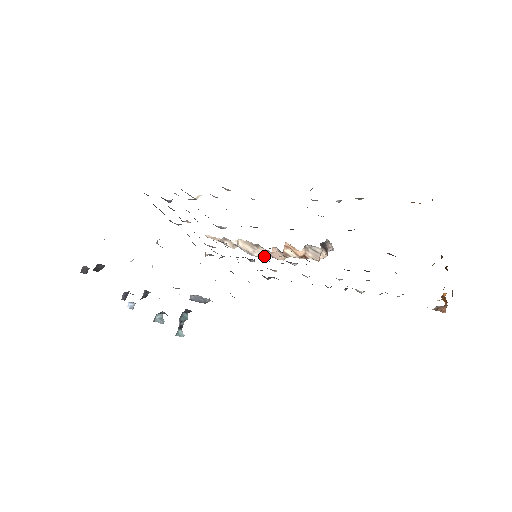
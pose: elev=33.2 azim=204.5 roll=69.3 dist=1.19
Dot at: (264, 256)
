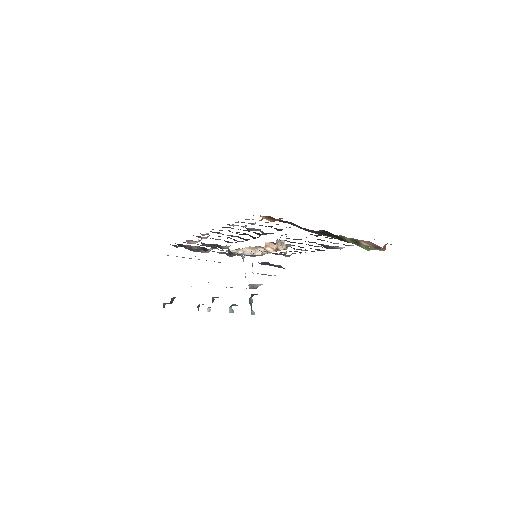
Dot at: occluded
